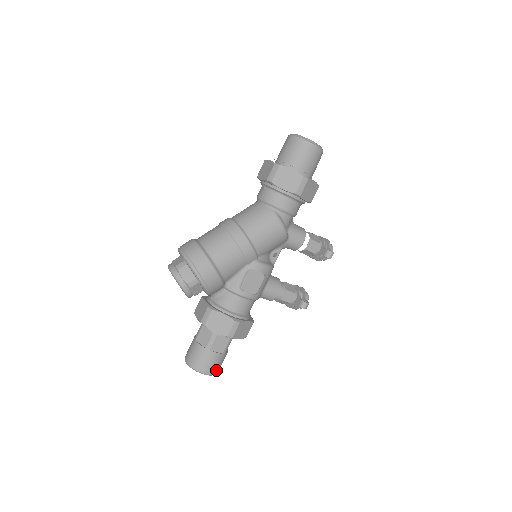
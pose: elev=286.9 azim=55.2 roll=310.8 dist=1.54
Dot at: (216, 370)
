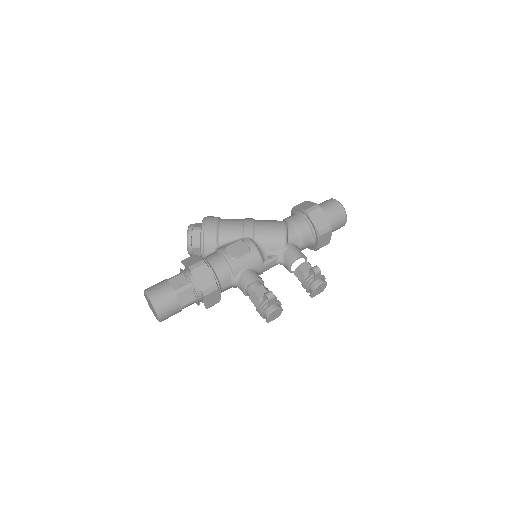
Dot at: (158, 302)
